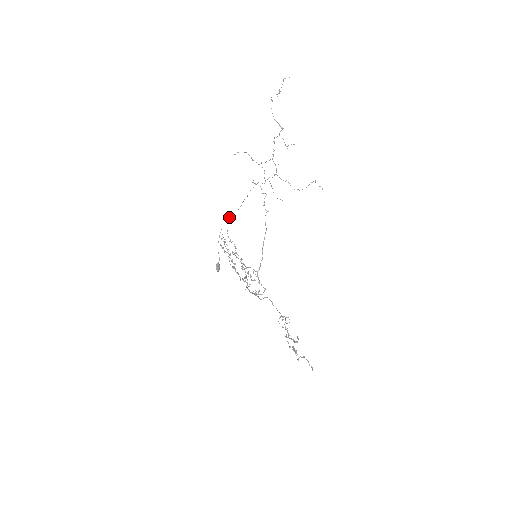
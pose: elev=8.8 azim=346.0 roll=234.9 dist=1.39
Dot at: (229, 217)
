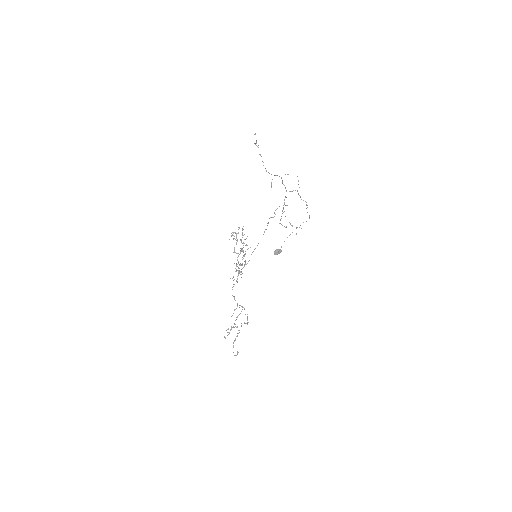
Dot at: occluded
